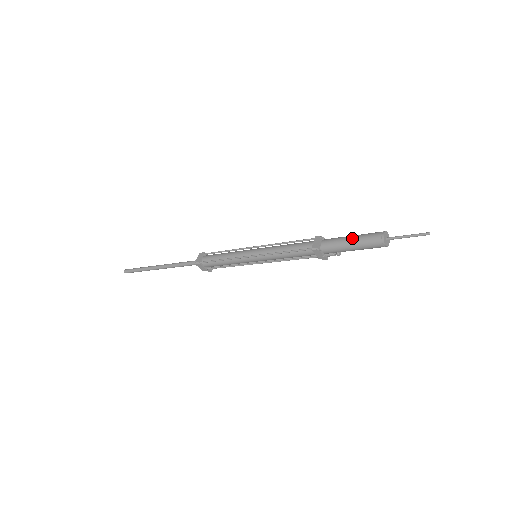
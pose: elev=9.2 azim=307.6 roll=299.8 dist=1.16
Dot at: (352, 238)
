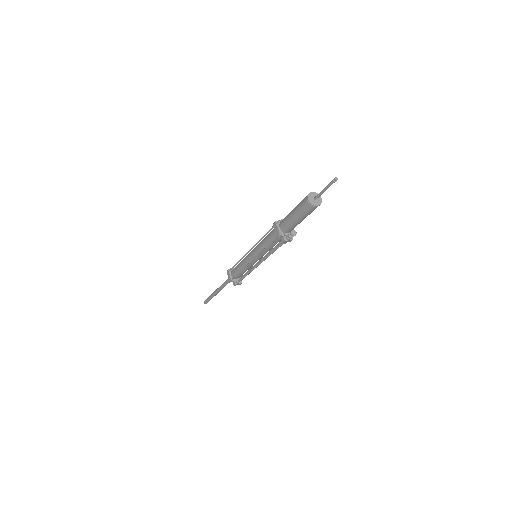
Dot at: occluded
